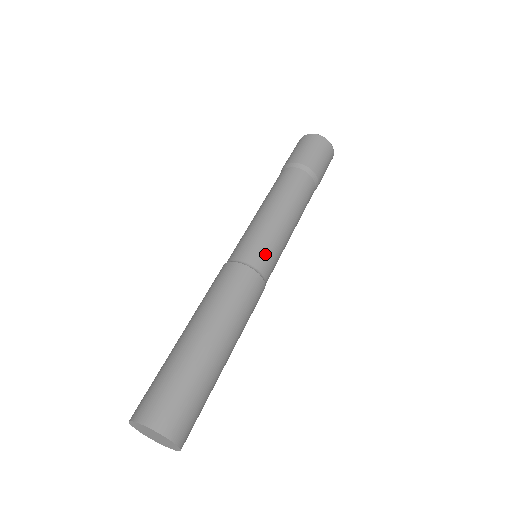
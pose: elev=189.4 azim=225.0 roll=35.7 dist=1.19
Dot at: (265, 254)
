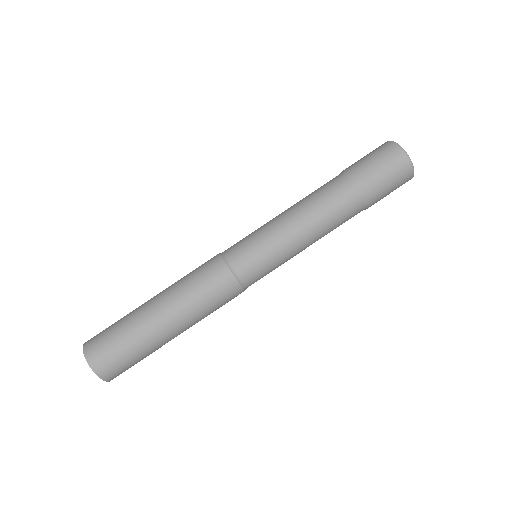
Dot at: (245, 250)
